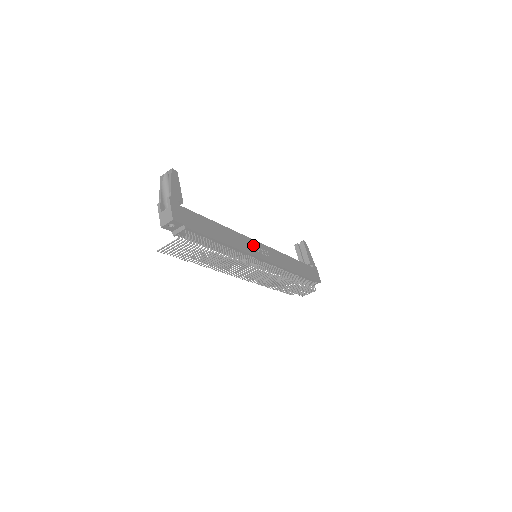
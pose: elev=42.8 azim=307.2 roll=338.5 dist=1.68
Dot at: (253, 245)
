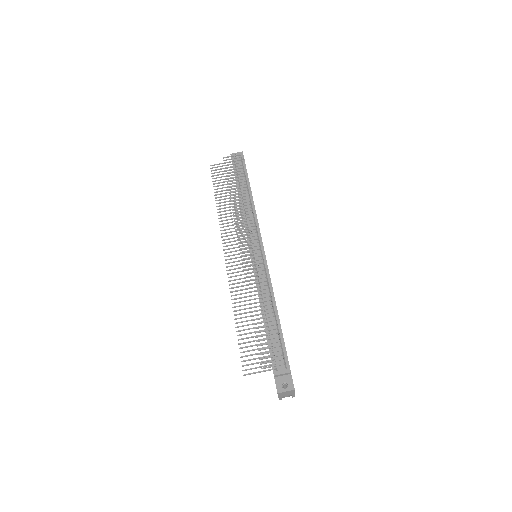
Dot at: occluded
